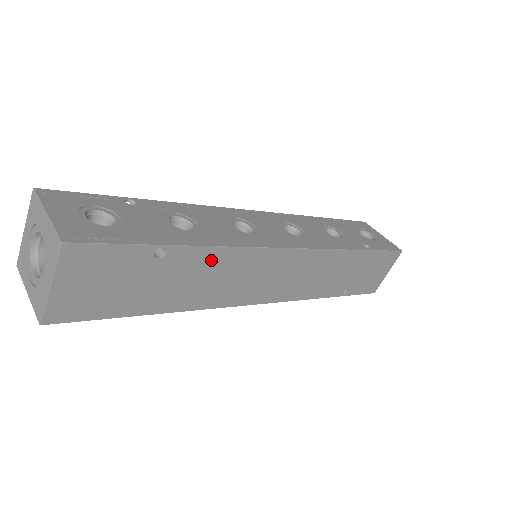
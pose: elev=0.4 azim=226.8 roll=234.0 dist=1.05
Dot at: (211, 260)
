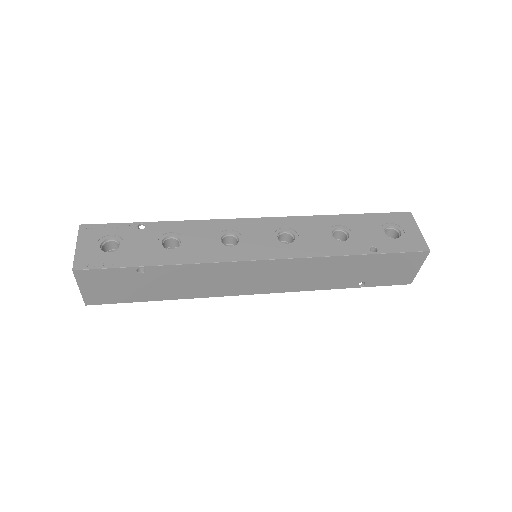
Dot at: (186, 271)
